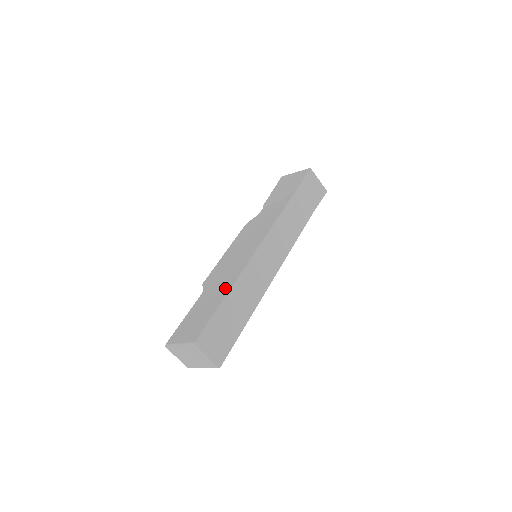
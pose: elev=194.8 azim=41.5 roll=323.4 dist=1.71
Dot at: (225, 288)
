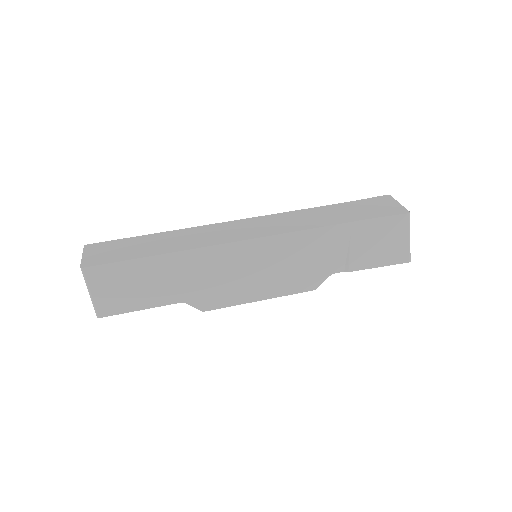
Dot at: occluded
